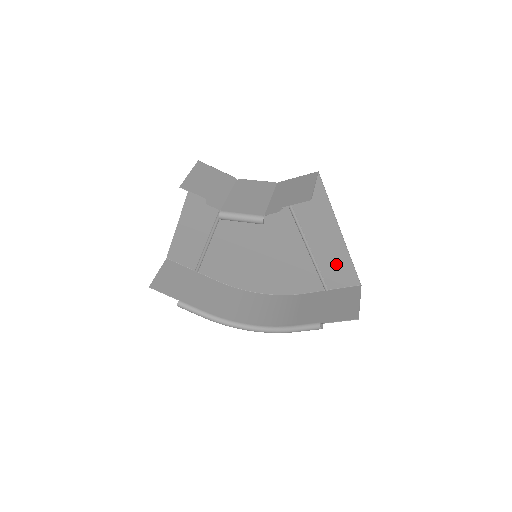
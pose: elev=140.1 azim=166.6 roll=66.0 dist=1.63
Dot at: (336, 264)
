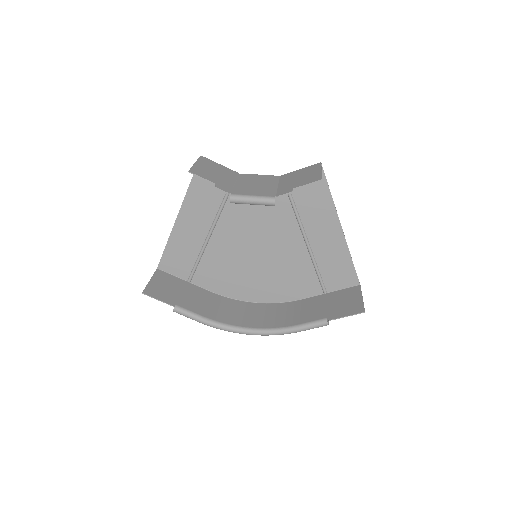
Dot at: (336, 263)
